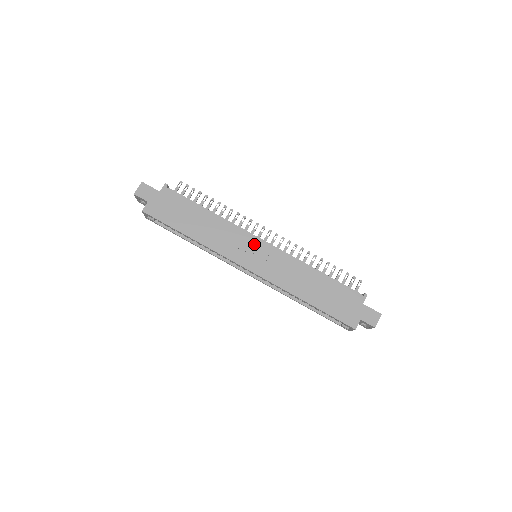
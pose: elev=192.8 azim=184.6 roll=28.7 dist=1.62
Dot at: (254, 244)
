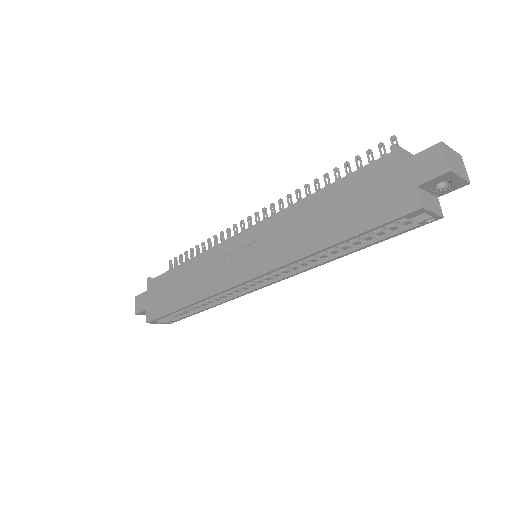
Dot at: (234, 247)
